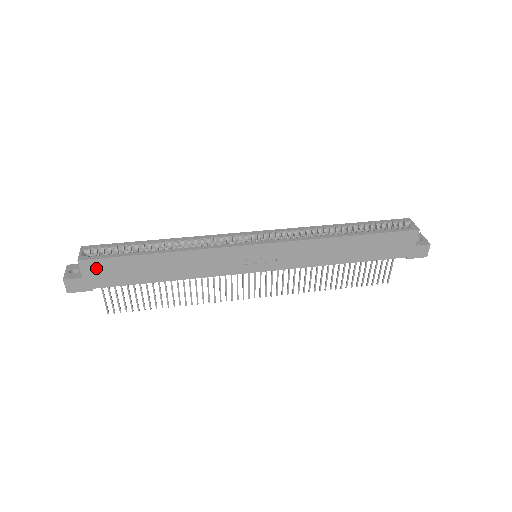
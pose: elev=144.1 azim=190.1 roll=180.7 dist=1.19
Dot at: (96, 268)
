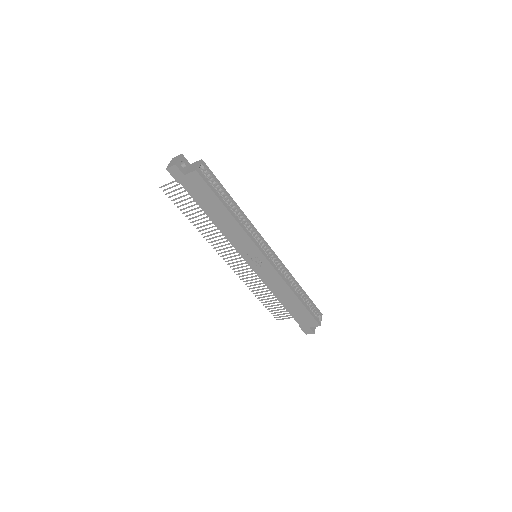
Dot at: (197, 181)
